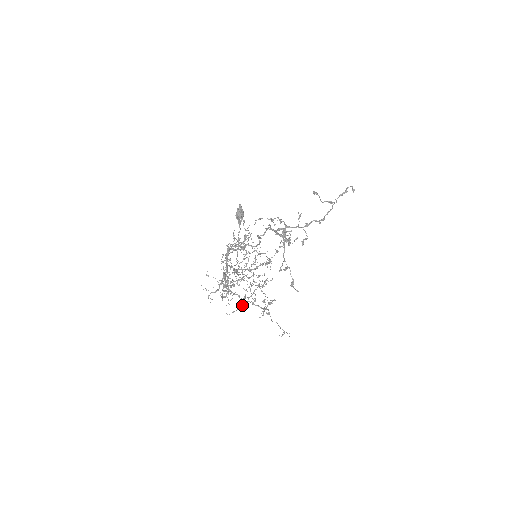
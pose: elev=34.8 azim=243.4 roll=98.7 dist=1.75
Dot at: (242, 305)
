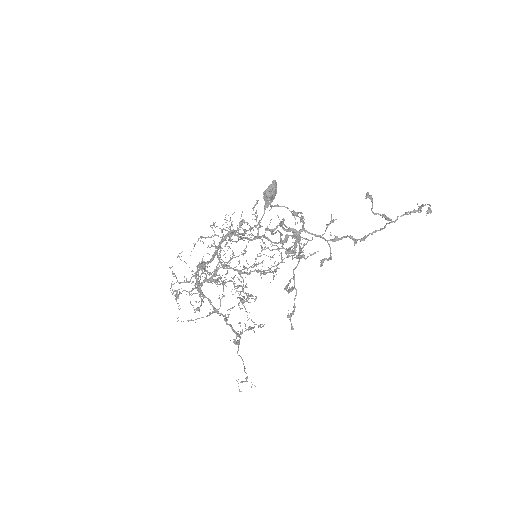
Dot at: (207, 316)
